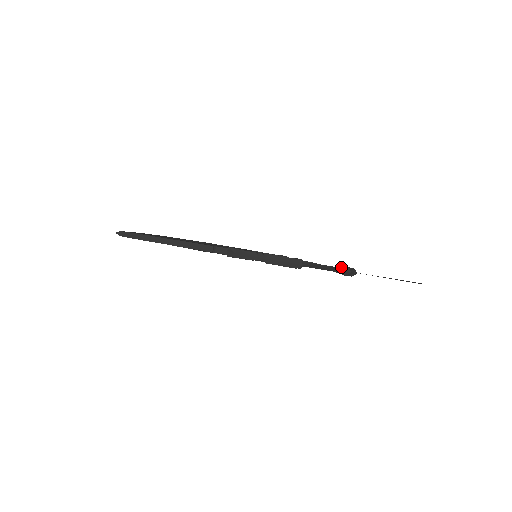
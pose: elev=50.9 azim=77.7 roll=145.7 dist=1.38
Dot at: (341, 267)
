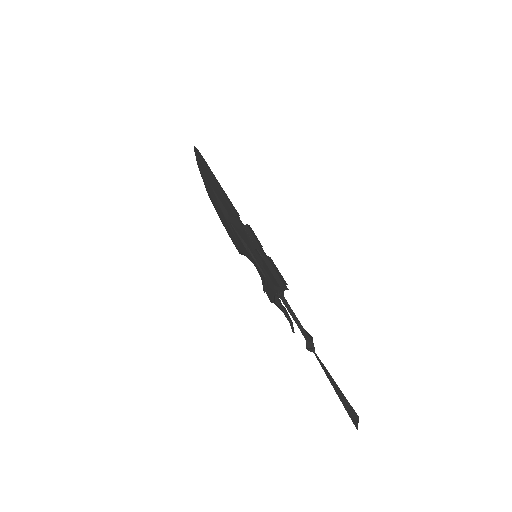
Dot at: occluded
